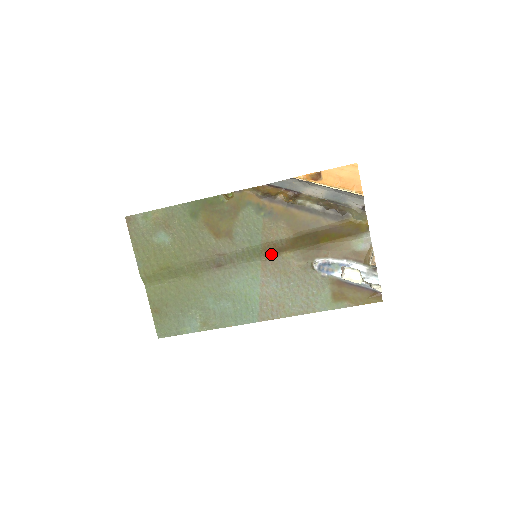
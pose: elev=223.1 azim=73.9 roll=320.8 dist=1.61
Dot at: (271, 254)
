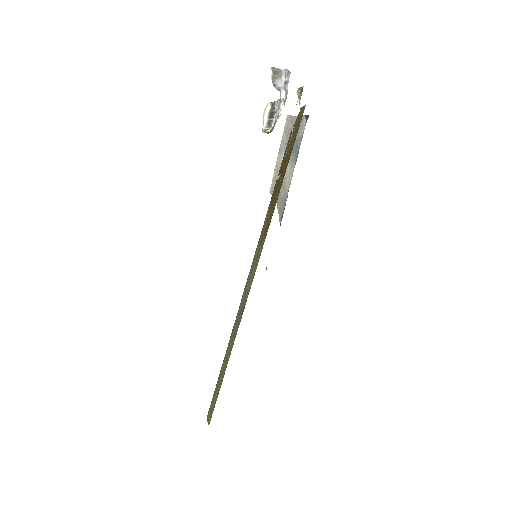
Dot at: occluded
